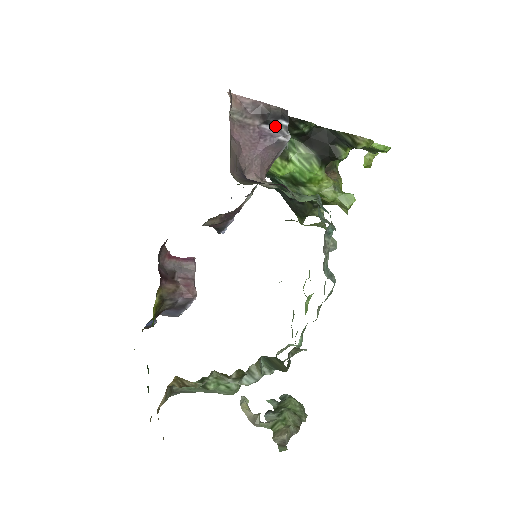
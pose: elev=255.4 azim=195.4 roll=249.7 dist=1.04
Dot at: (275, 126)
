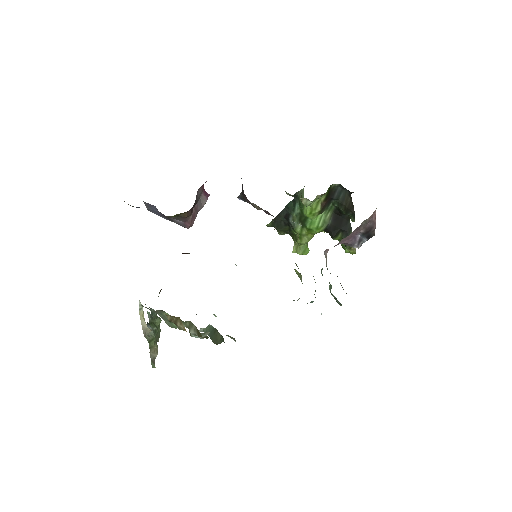
Dot at: (362, 238)
